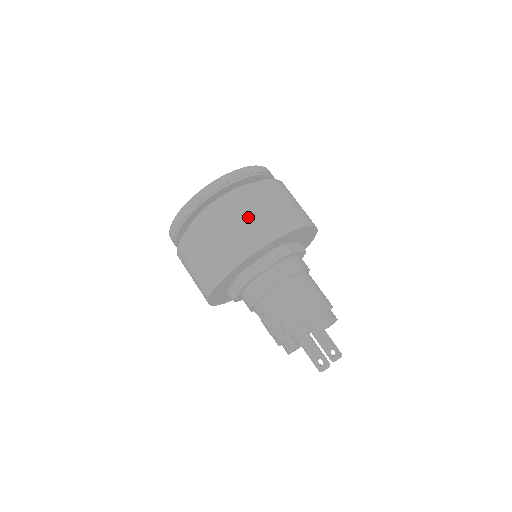
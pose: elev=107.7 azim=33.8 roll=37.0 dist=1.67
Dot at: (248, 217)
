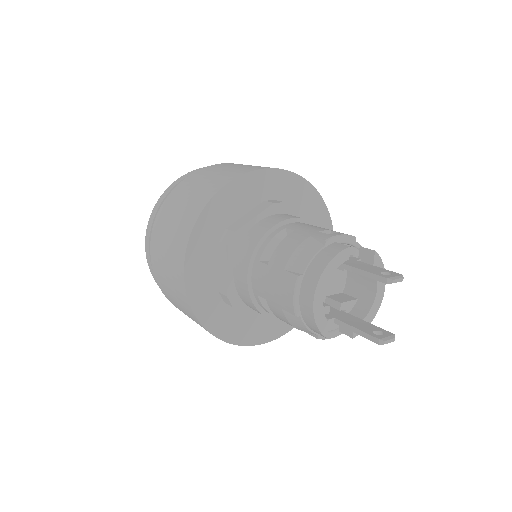
Dot at: occluded
